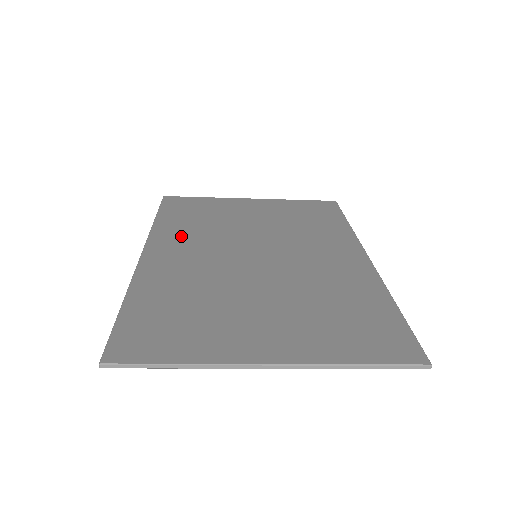
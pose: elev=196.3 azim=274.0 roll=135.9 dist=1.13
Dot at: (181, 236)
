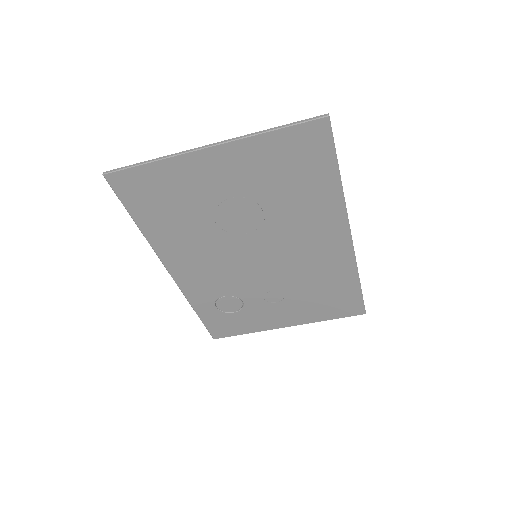
Dot at: (207, 285)
